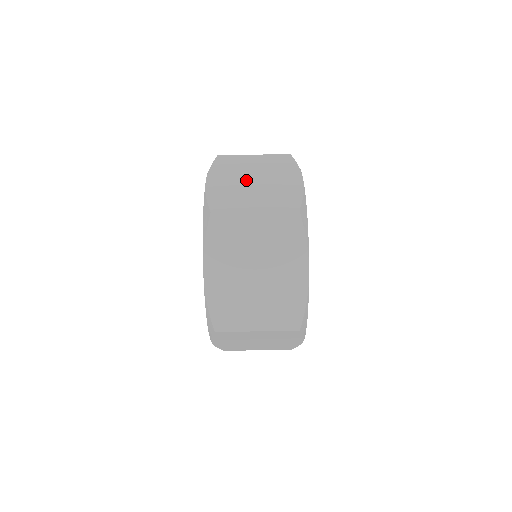
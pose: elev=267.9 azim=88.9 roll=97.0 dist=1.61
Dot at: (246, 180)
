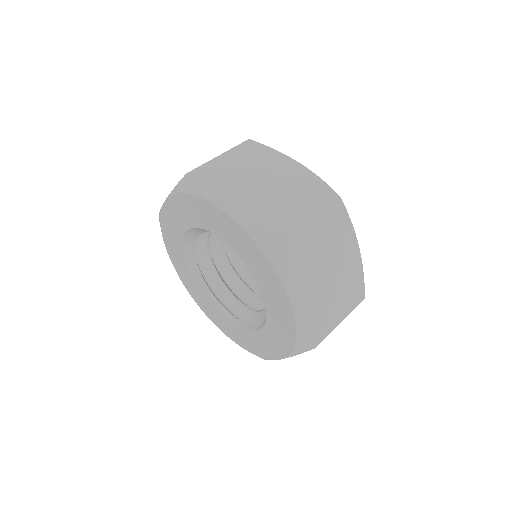
Dot at: (256, 189)
